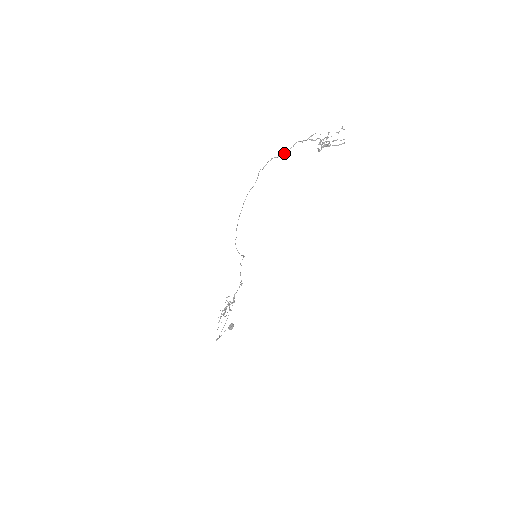
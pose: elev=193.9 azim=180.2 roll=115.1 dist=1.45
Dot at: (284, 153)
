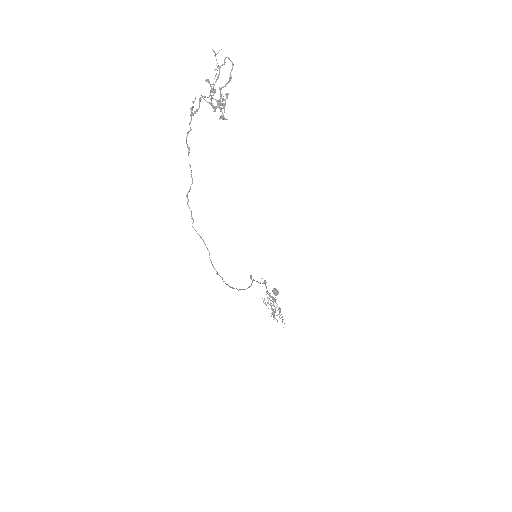
Dot at: (191, 172)
